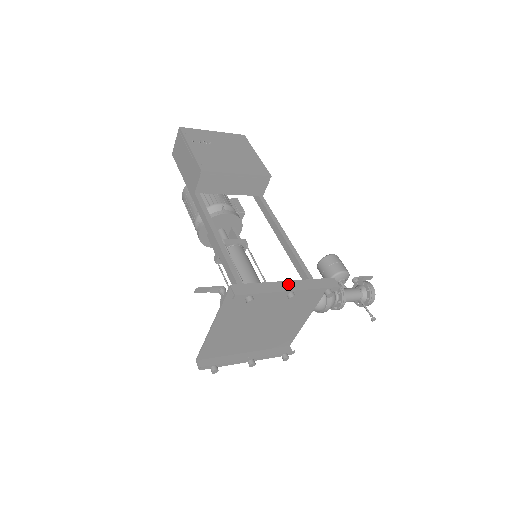
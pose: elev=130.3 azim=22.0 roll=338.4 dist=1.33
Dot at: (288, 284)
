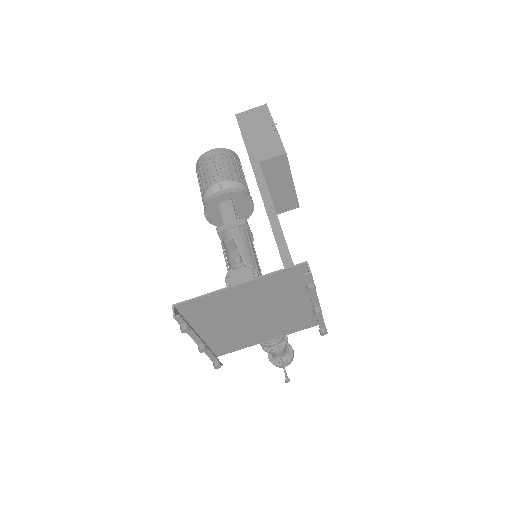
Dot at: occluded
